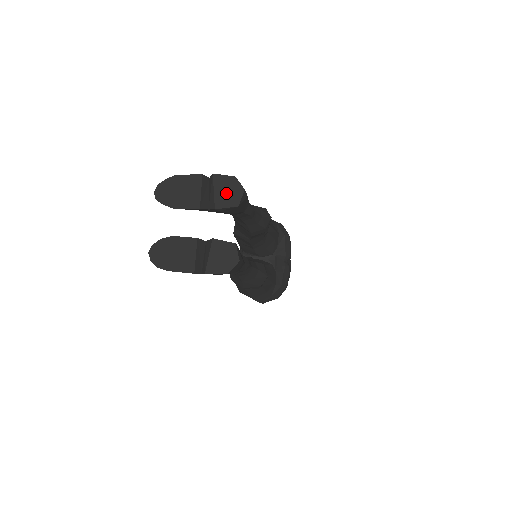
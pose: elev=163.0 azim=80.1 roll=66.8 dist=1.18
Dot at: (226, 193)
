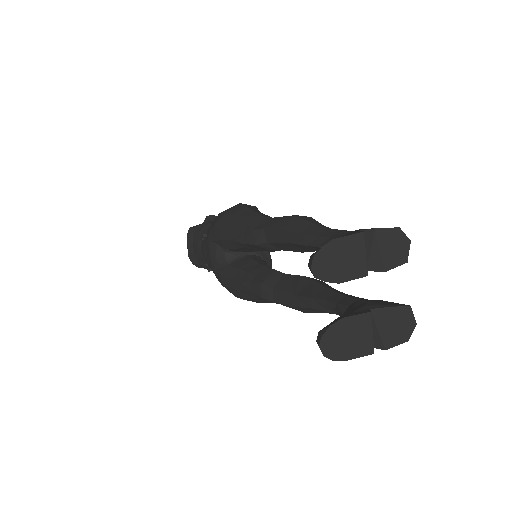
Dot at: (393, 250)
